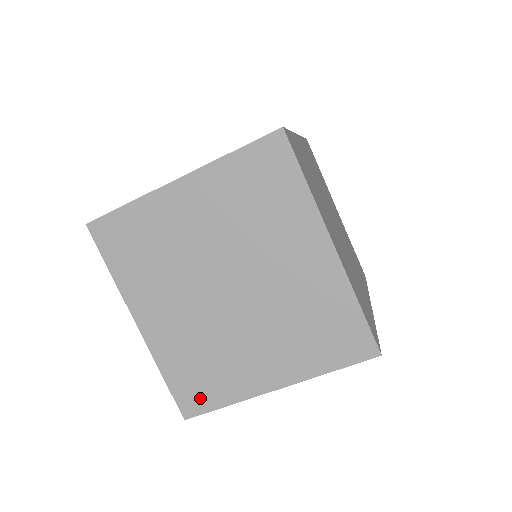
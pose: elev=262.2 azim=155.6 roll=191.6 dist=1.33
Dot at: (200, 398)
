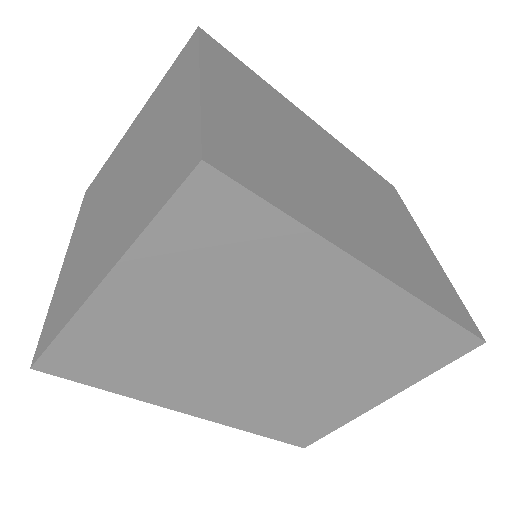
Dot at: (52, 329)
